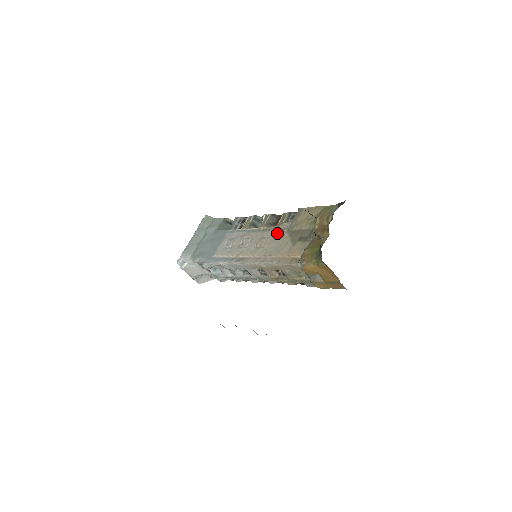
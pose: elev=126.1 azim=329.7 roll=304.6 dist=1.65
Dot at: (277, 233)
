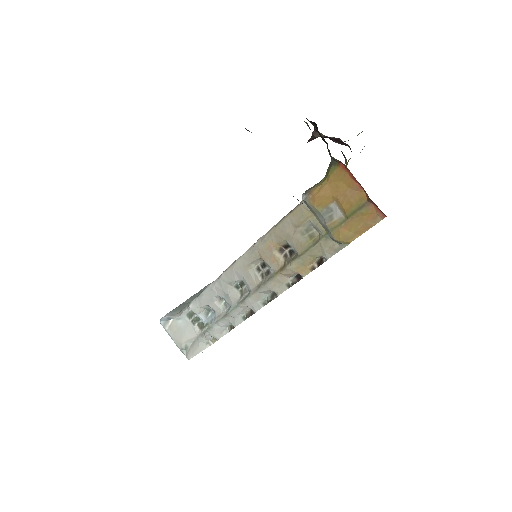
Dot at: occluded
